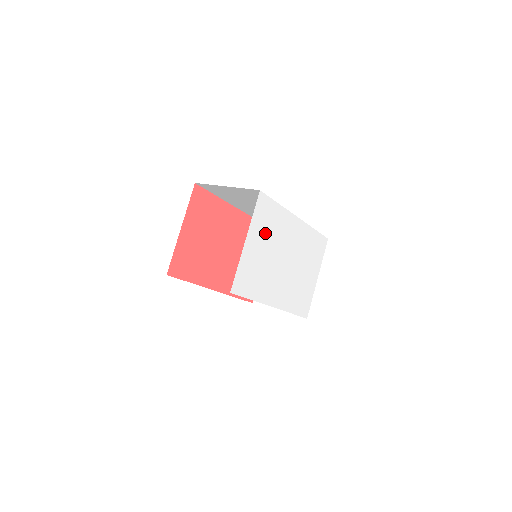
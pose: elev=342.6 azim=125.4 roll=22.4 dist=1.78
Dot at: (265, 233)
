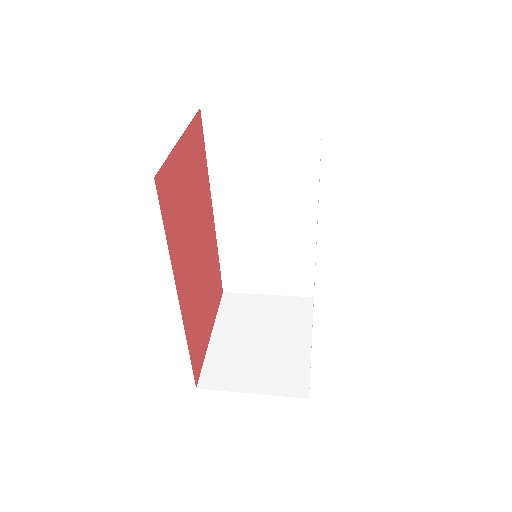
Dot at: occluded
